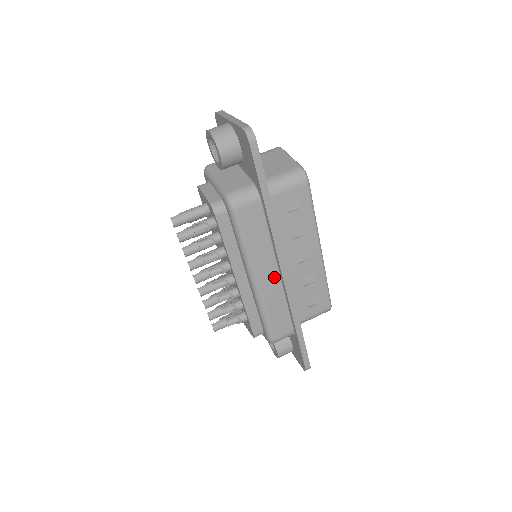
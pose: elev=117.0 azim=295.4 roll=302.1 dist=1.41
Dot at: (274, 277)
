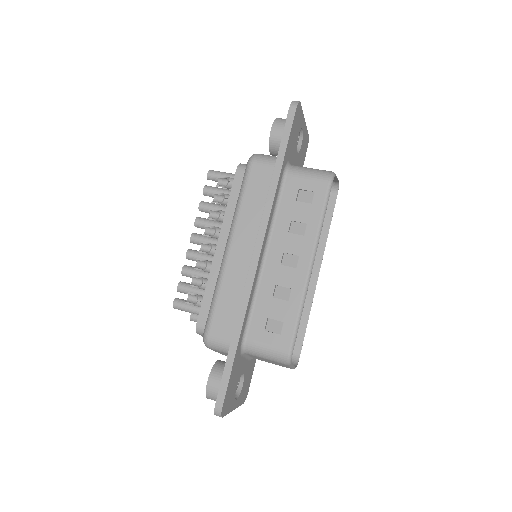
Dot at: (247, 255)
